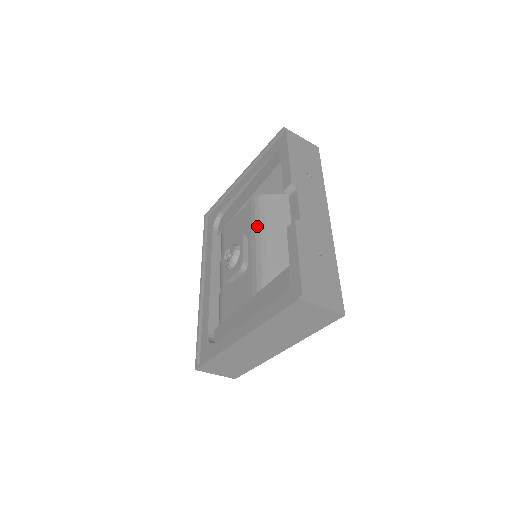
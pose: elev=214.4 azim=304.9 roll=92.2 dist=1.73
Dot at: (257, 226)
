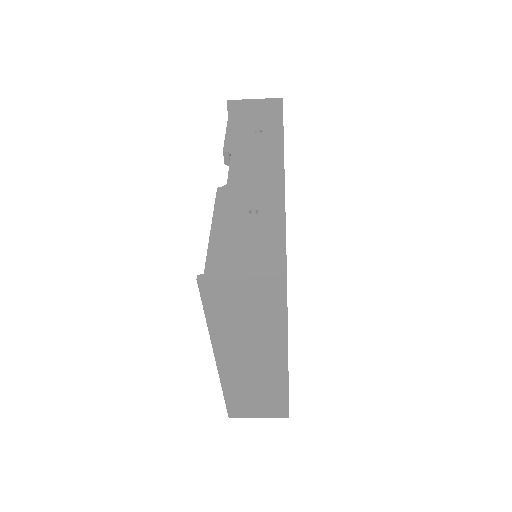
Dot at: occluded
